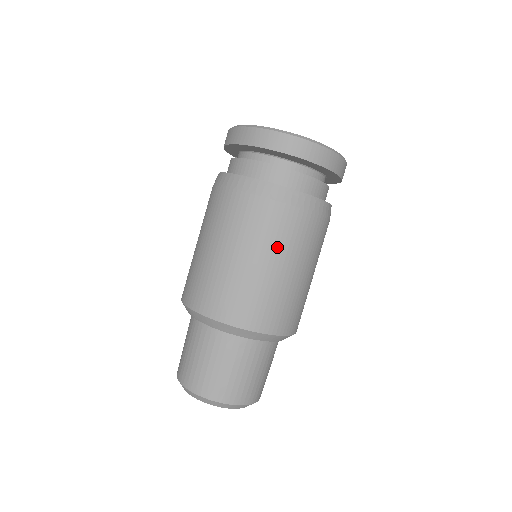
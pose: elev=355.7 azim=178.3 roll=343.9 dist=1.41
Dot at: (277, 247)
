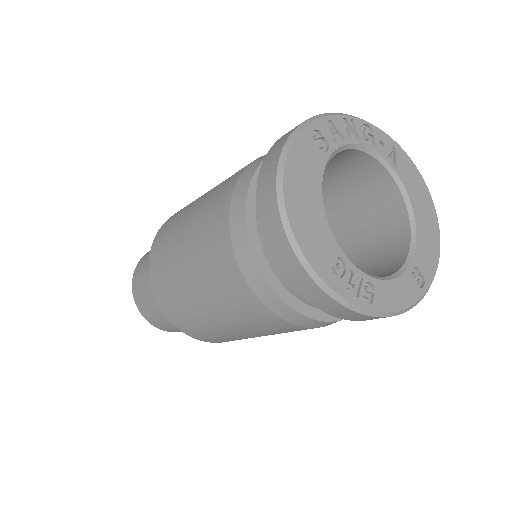
Dot at: (203, 273)
